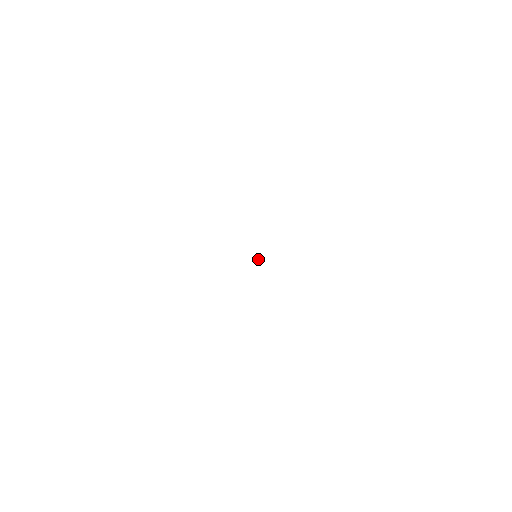
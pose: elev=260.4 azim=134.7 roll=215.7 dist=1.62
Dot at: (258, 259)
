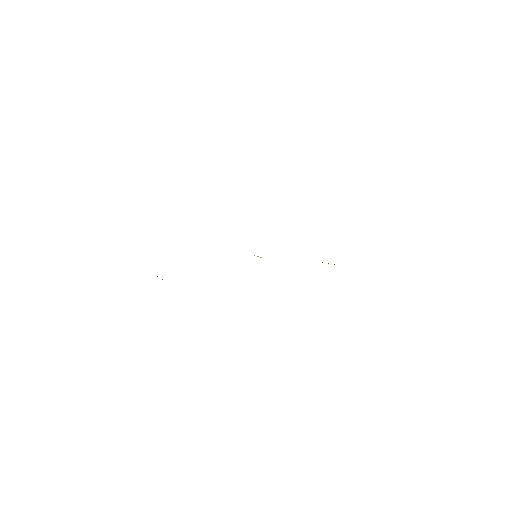
Dot at: (260, 257)
